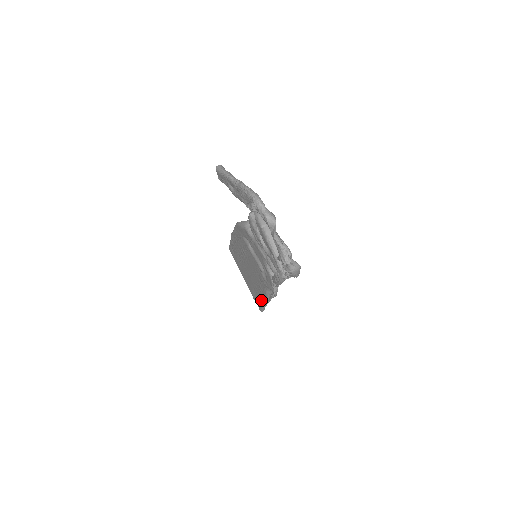
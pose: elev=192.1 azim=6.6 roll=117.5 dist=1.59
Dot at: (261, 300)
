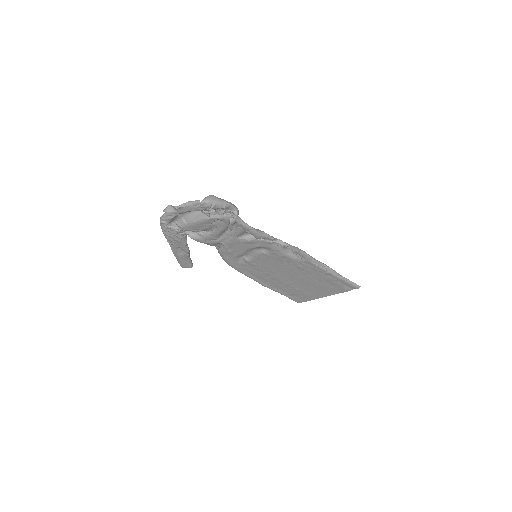
Dot at: (330, 277)
